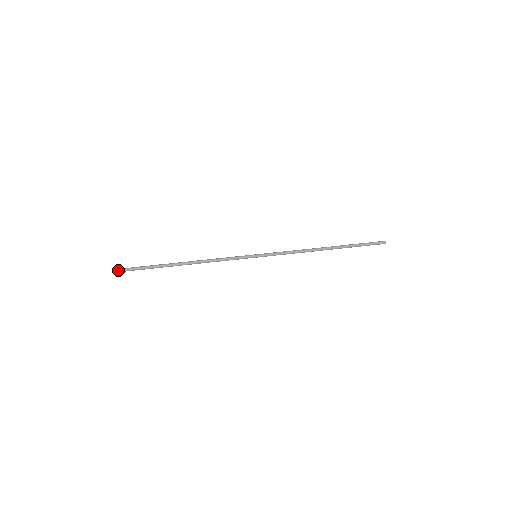
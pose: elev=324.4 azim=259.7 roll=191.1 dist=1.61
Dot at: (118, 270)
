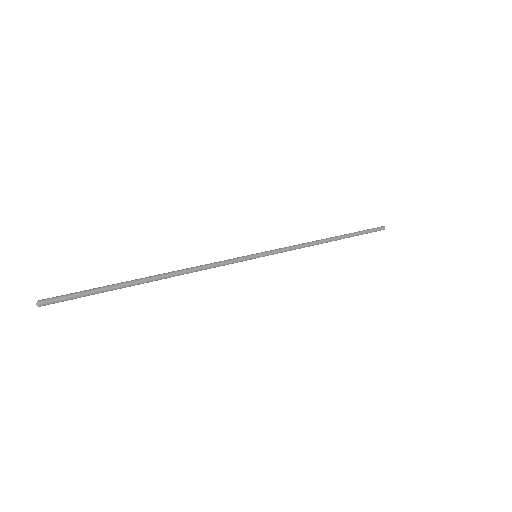
Dot at: (44, 300)
